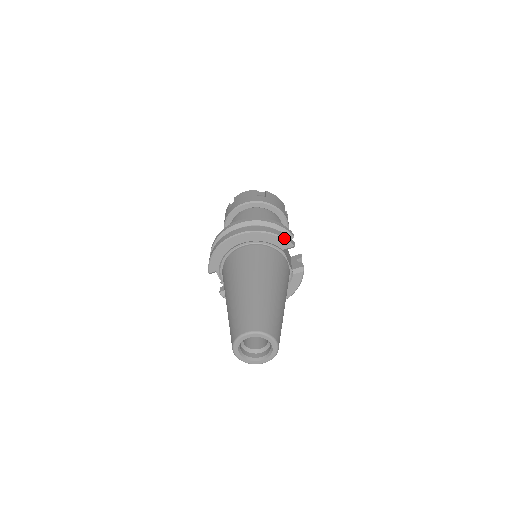
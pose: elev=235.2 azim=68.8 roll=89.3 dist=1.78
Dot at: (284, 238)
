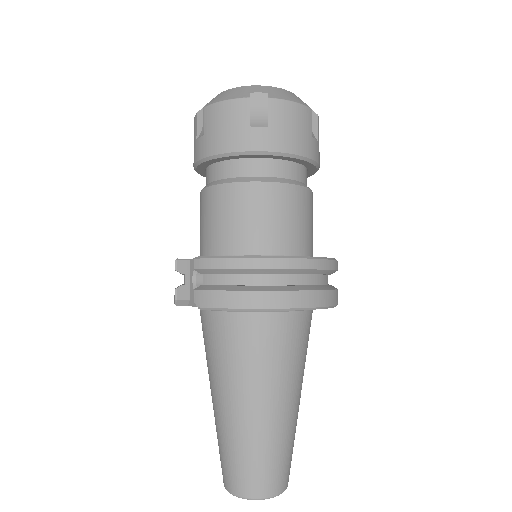
Dot at: occluded
